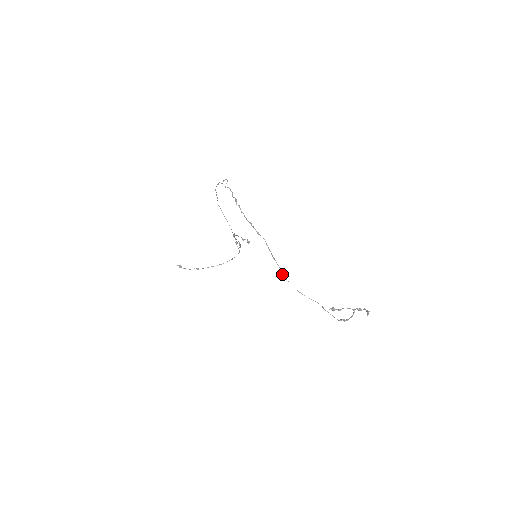
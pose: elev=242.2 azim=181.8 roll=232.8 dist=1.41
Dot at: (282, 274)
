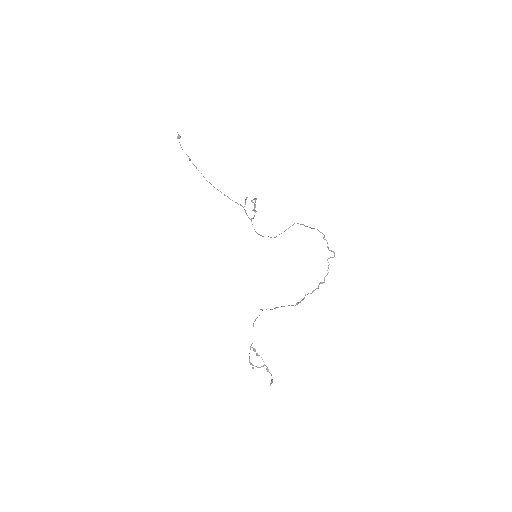
Dot at: (262, 310)
